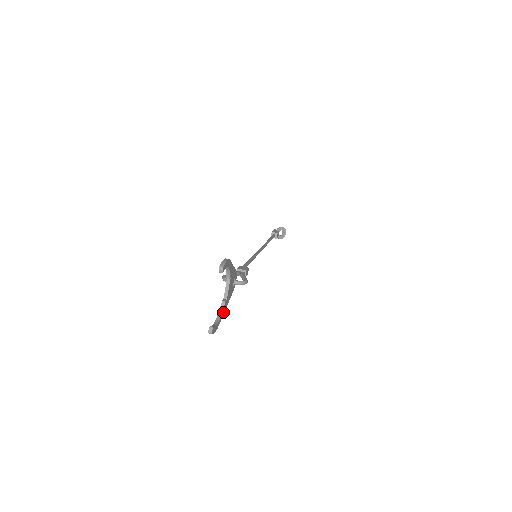
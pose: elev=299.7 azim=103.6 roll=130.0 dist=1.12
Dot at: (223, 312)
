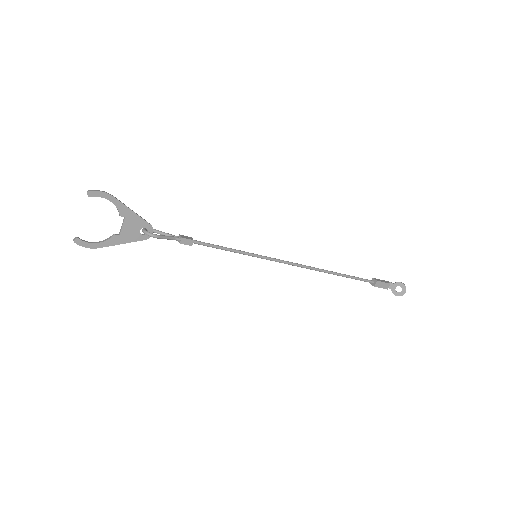
Dot at: (112, 243)
